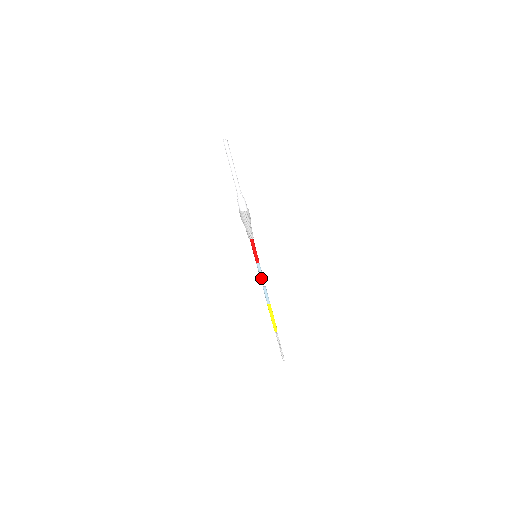
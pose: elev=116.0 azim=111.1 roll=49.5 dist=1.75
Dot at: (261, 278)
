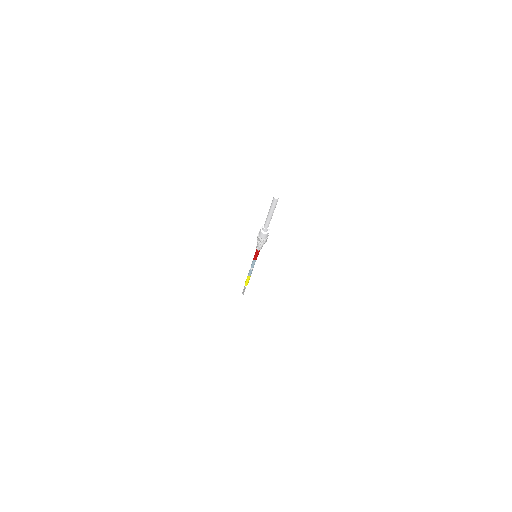
Dot at: (252, 265)
